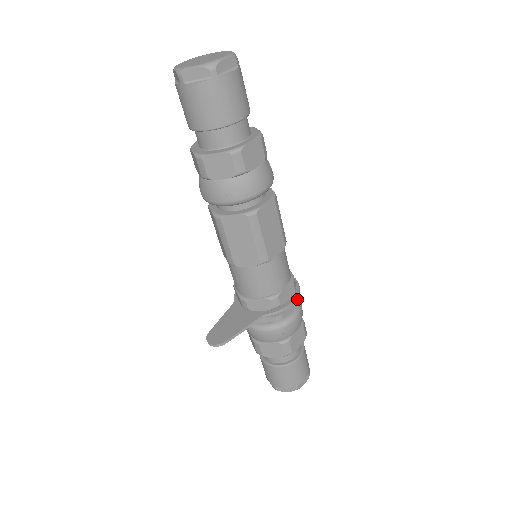
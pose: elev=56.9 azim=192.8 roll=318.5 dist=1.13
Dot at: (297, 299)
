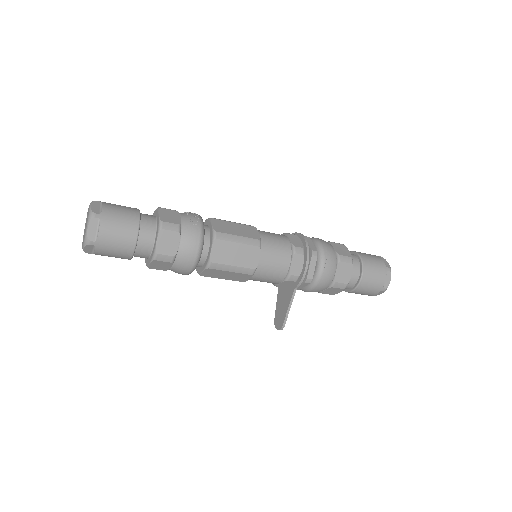
Dot at: (312, 256)
